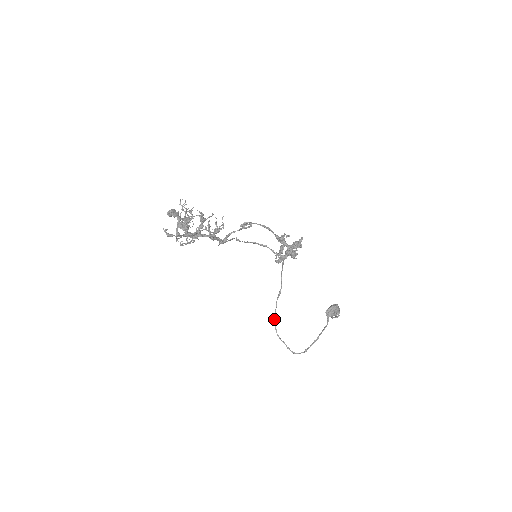
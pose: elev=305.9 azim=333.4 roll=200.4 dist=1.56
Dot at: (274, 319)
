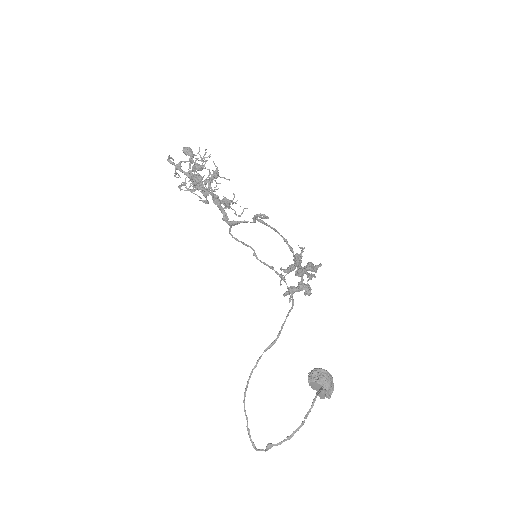
Dot at: (250, 375)
